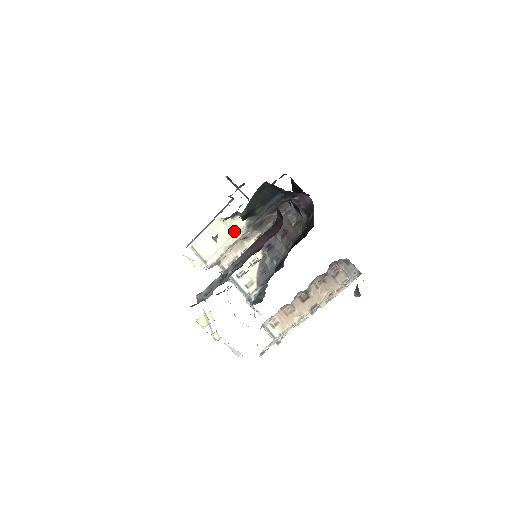
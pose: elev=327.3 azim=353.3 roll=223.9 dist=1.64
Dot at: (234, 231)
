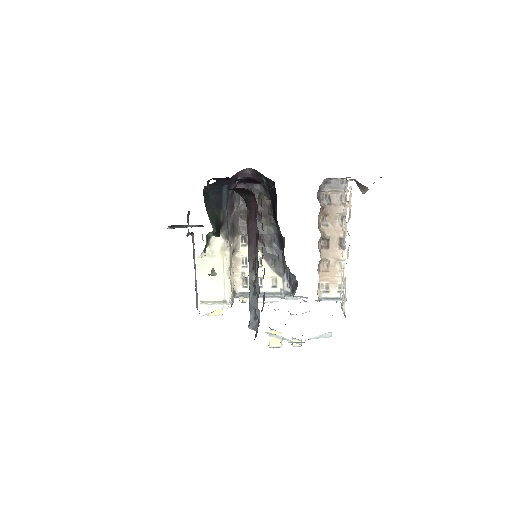
Dot at: (220, 254)
